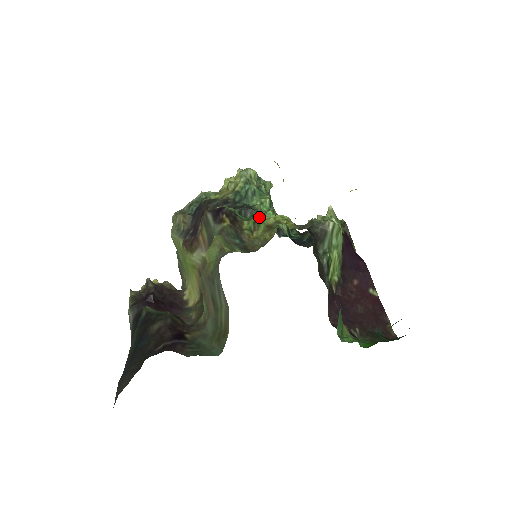
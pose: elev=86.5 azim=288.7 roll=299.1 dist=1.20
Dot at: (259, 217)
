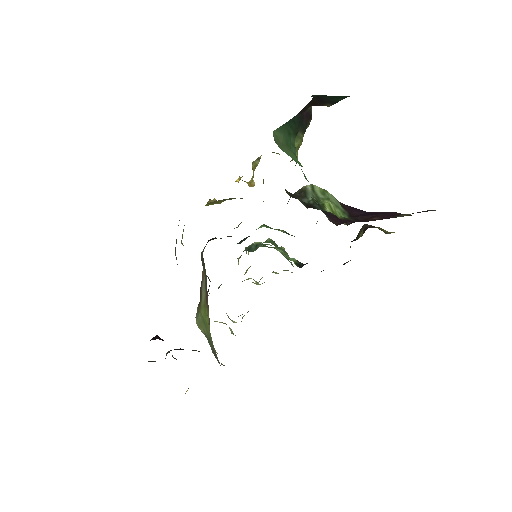
Dot at: occluded
